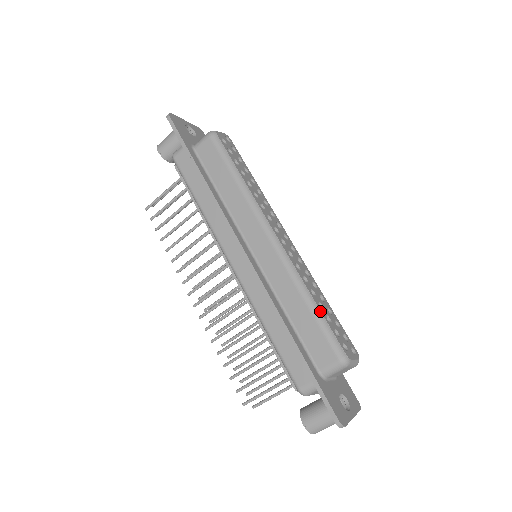
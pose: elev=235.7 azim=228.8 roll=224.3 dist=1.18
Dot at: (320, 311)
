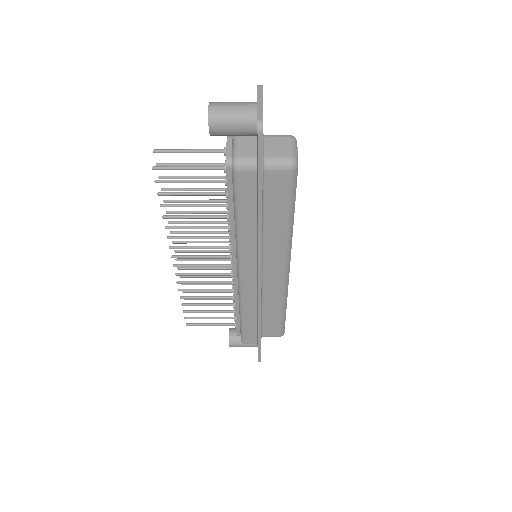
Dot at: occluded
